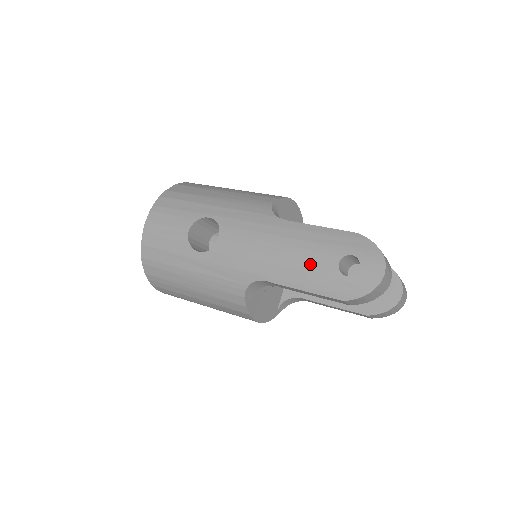
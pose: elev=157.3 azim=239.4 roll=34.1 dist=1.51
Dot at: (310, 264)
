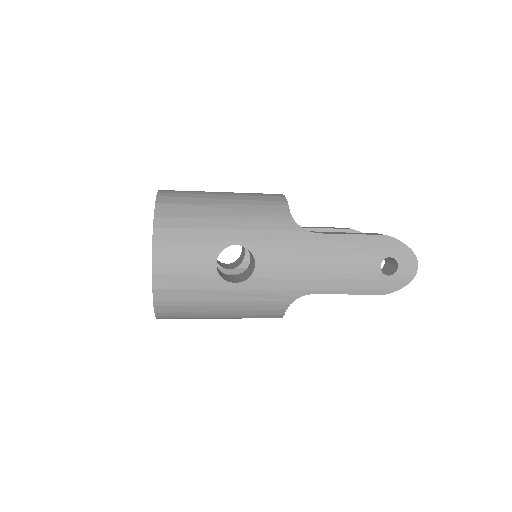
Dot at: (356, 272)
